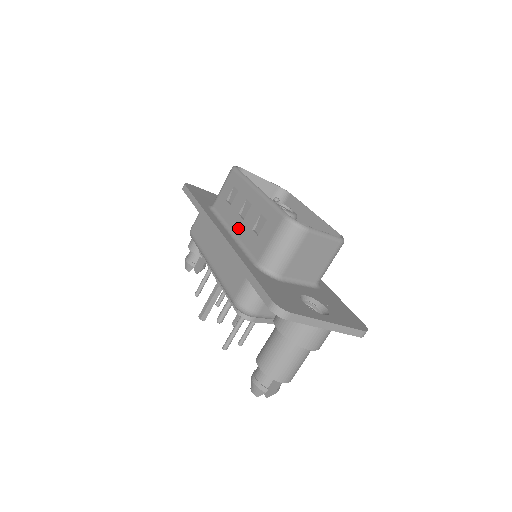
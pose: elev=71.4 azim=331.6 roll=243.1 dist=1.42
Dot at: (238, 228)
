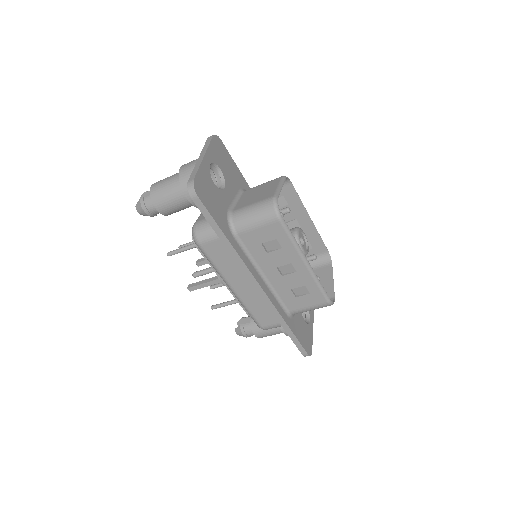
Dot at: (273, 278)
